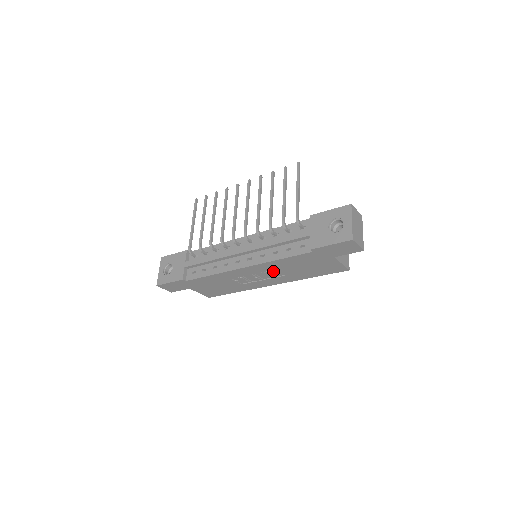
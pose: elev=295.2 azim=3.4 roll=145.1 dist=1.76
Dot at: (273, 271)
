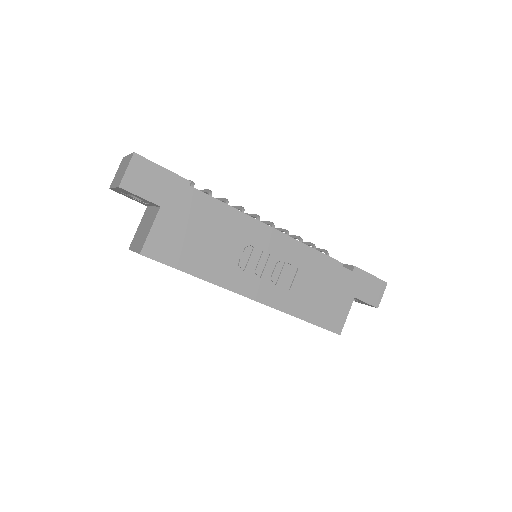
Dot at: (288, 272)
